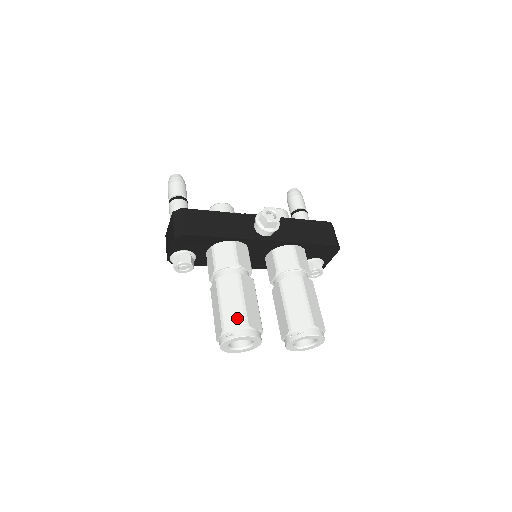
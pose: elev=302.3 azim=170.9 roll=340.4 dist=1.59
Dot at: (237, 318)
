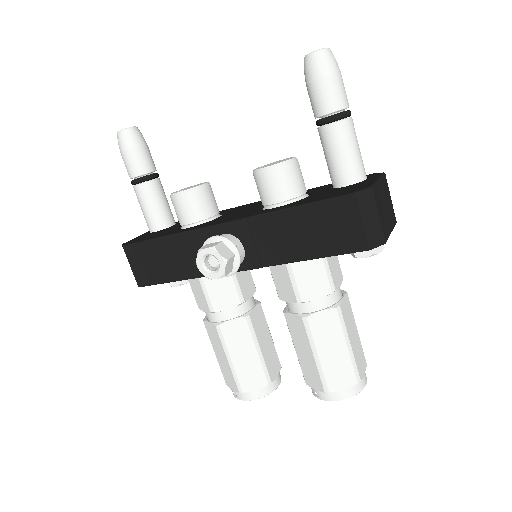
Dot at: (231, 380)
